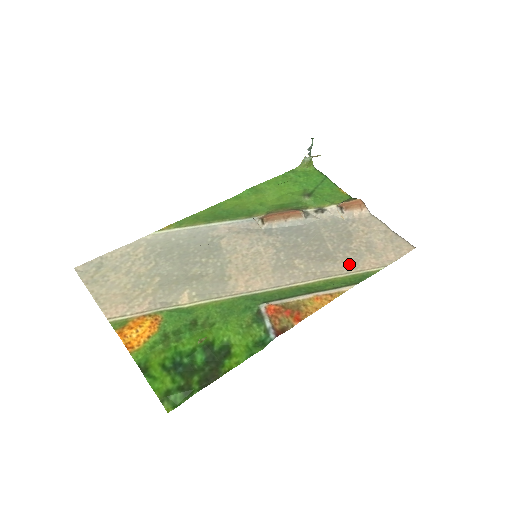
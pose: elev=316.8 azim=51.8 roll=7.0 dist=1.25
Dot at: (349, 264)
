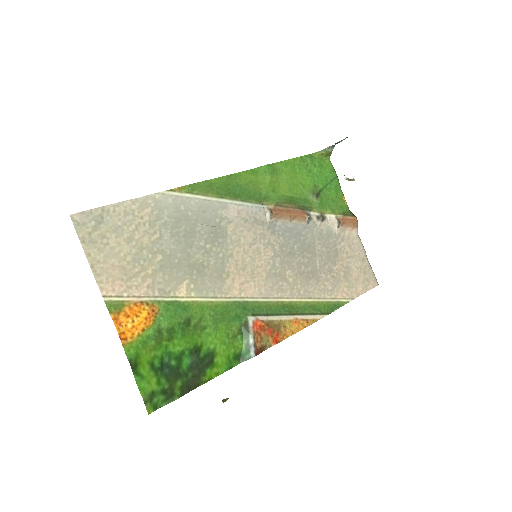
Dot at: (327, 288)
